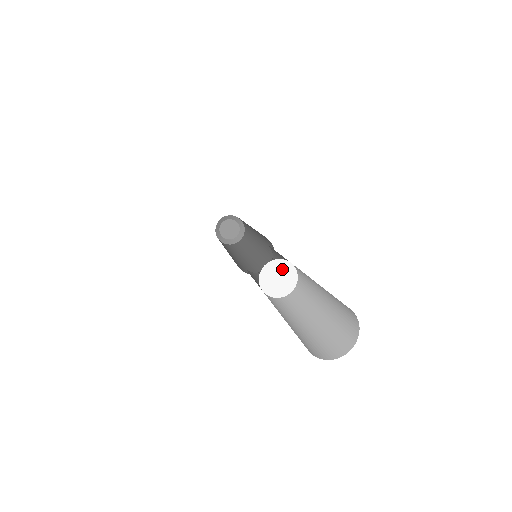
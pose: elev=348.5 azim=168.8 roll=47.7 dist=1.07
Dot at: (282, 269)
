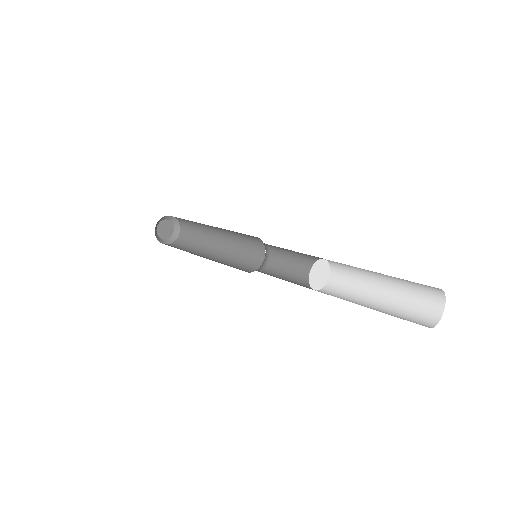
Dot at: (324, 268)
